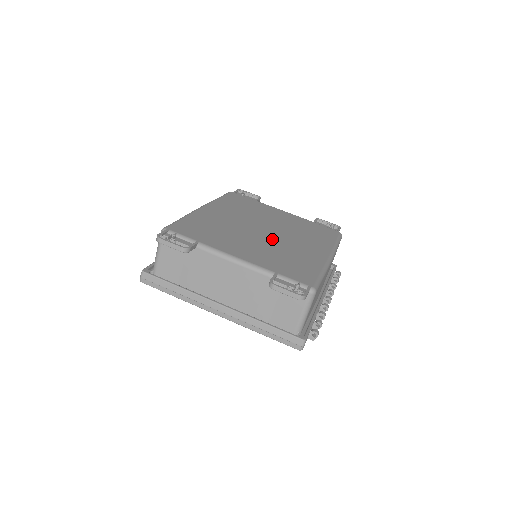
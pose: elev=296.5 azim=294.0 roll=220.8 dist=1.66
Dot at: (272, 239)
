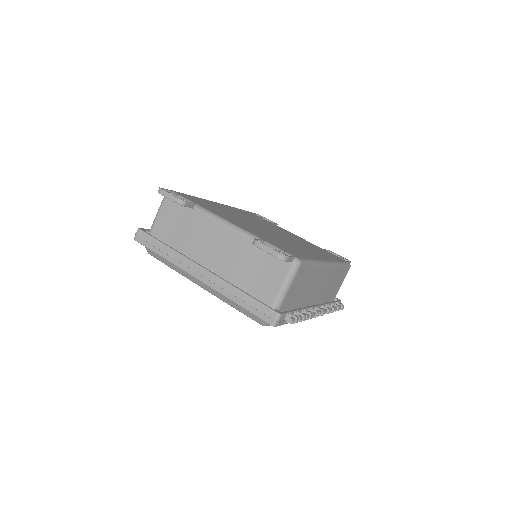
Dot at: (273, 234)
